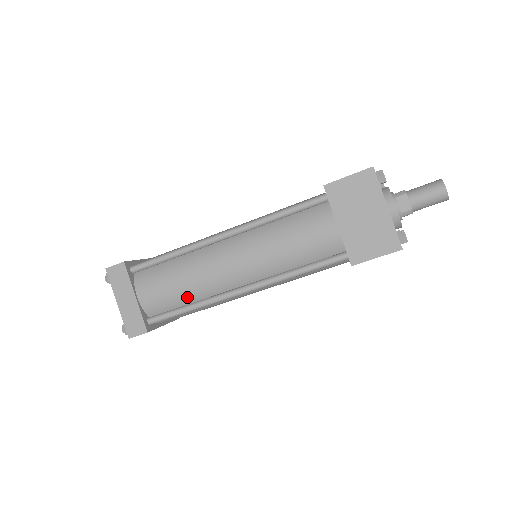
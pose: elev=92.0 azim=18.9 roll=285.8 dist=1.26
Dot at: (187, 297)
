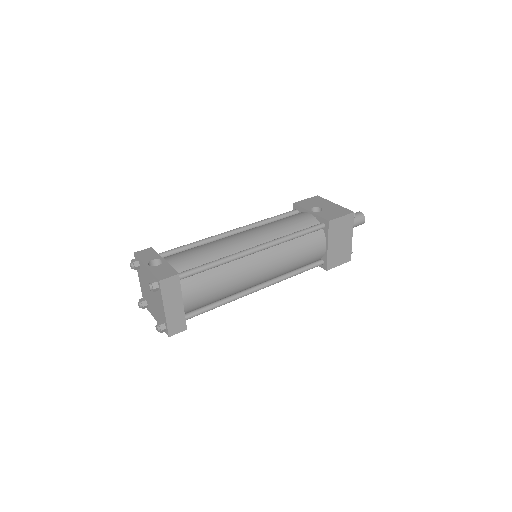
Dot at: (220, 297)
